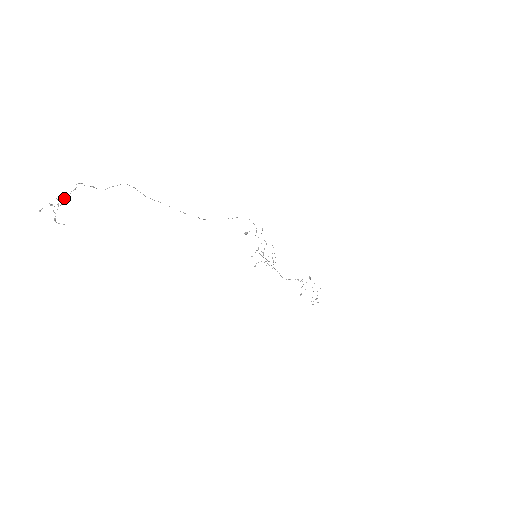
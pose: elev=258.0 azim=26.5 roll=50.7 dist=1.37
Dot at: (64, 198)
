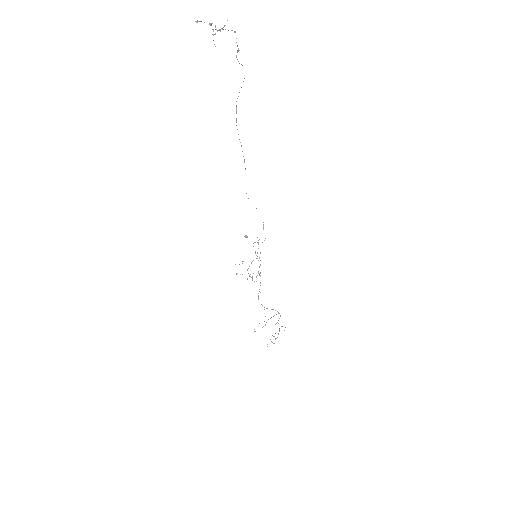
Dot at: (225, 29)
